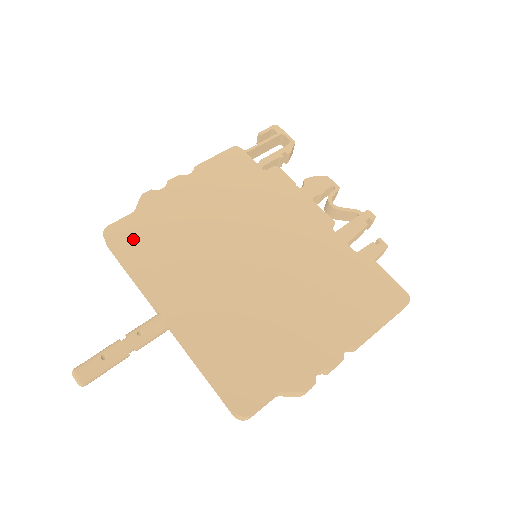
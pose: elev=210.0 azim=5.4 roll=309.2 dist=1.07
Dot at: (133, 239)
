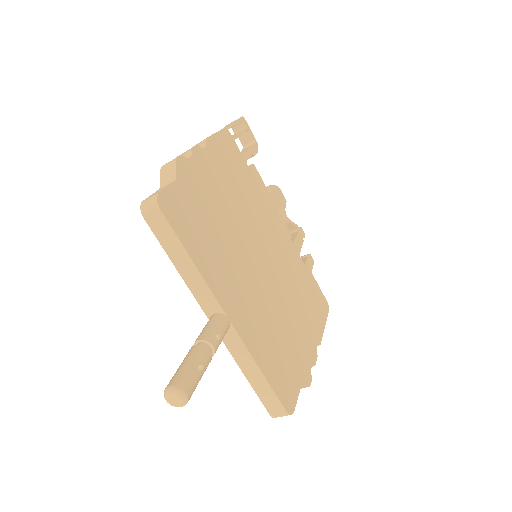
Dot at: (185, 218)
